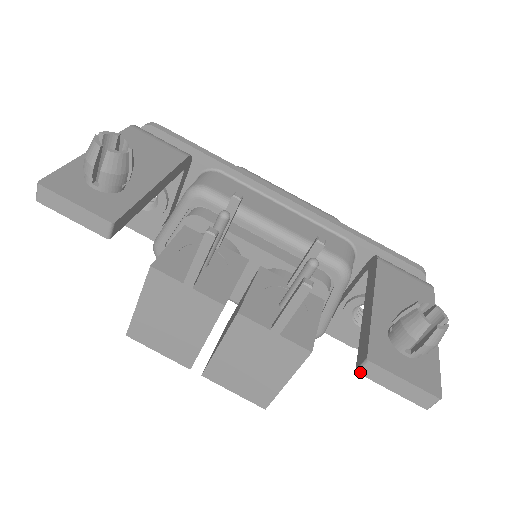
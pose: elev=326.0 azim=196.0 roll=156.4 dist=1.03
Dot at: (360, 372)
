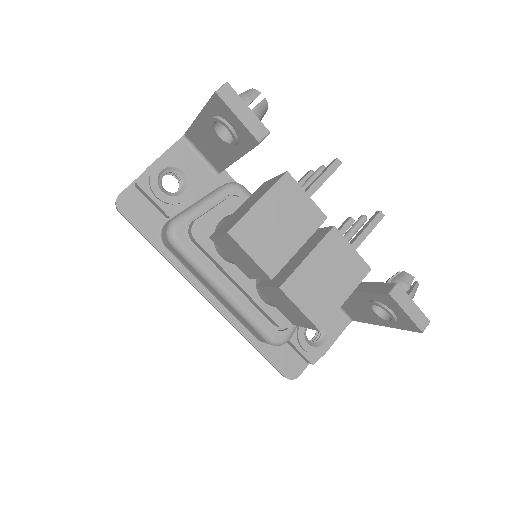
Dot at: (392, 294)
